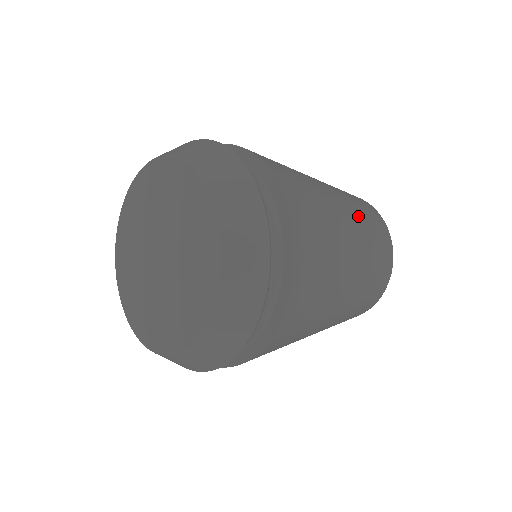
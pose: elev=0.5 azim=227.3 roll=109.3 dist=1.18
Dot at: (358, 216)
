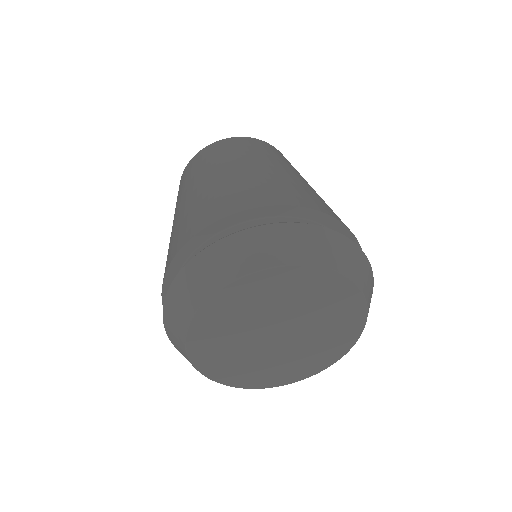
Dot at: occluded
